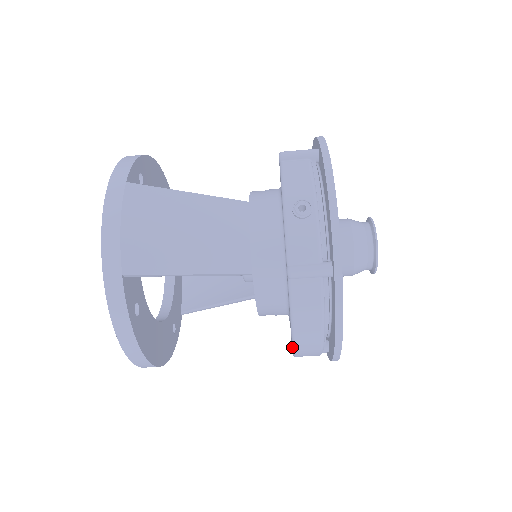
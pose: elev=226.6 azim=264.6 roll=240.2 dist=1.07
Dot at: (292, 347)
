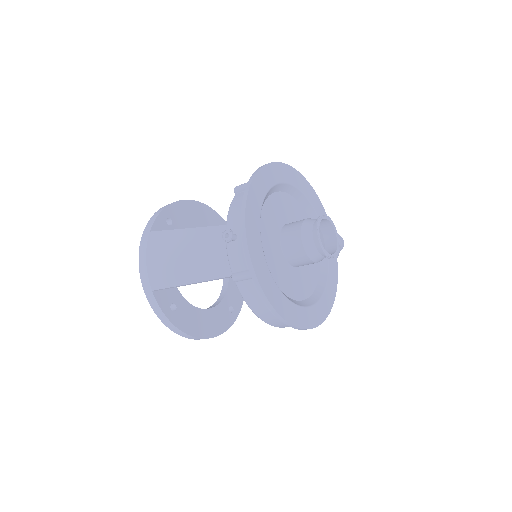
Dot at: (267, 323)
